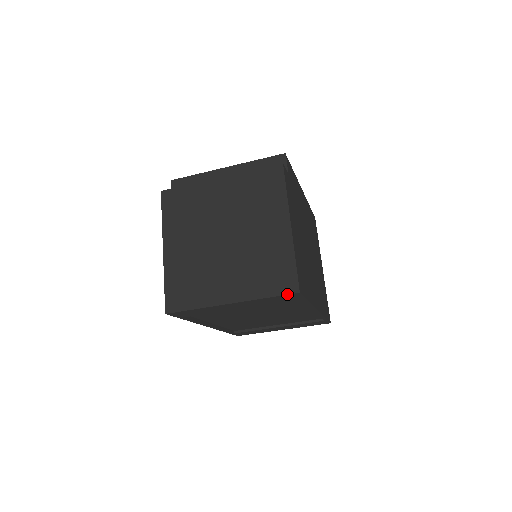
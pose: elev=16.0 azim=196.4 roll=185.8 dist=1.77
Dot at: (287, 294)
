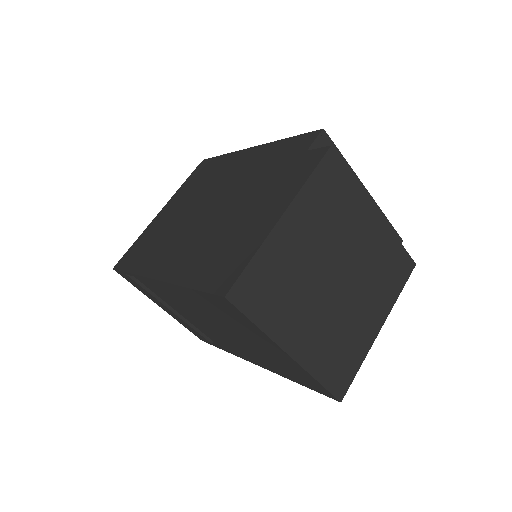
Dot at: (333, 394)
